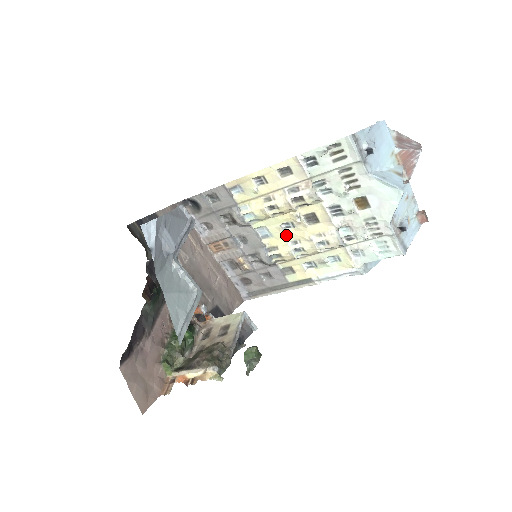
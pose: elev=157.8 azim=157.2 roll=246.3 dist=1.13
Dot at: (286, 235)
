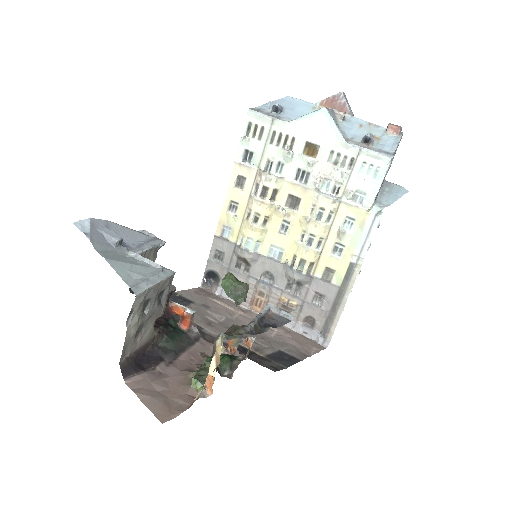
Dot at: (291, 237)
